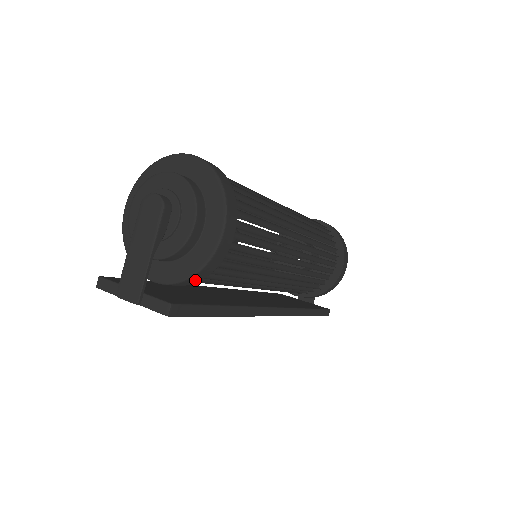
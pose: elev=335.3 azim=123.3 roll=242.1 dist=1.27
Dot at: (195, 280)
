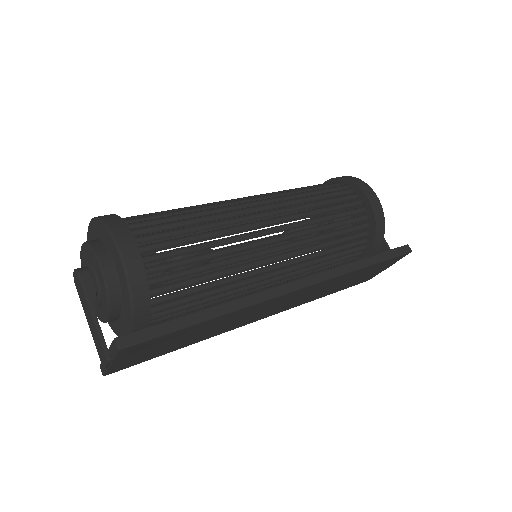
Dot at: (143, 307)
